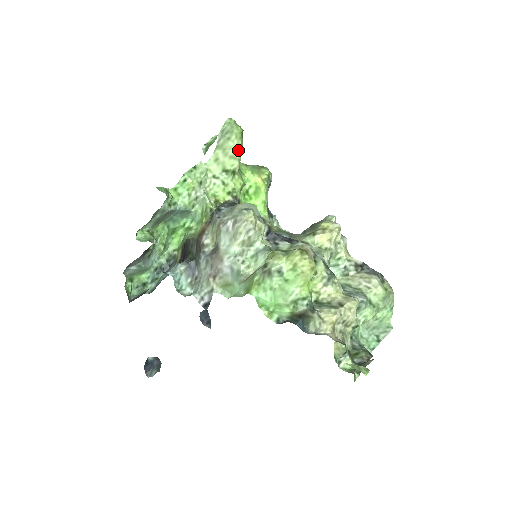
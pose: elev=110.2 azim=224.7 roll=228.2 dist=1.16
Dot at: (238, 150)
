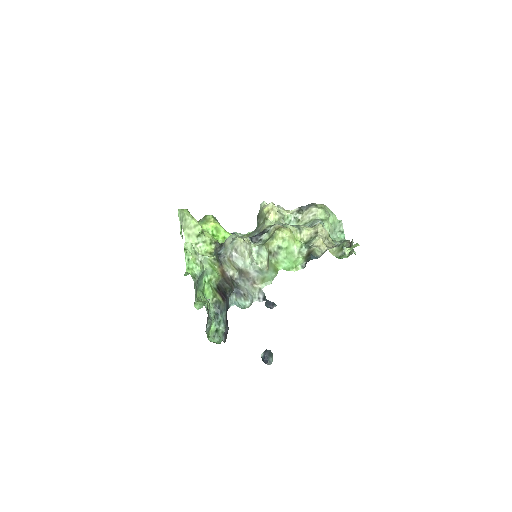
Dot at: (194, 220)
